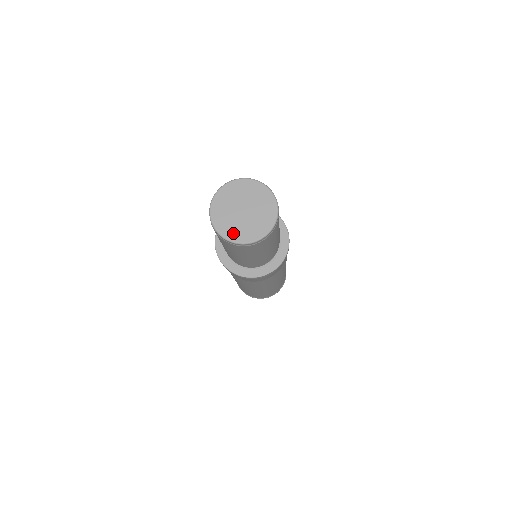
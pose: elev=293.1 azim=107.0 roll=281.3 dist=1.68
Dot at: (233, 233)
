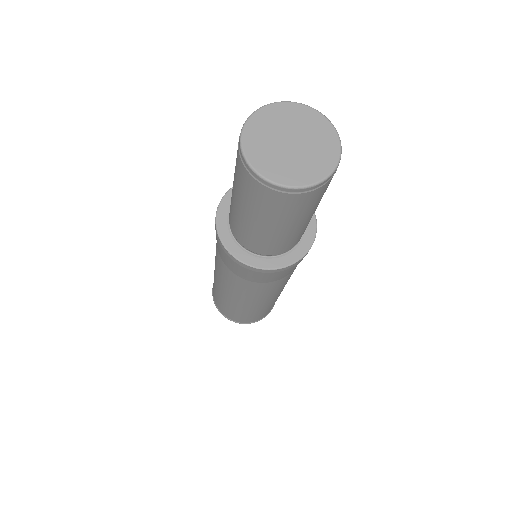
Dot at: (291, 175)
